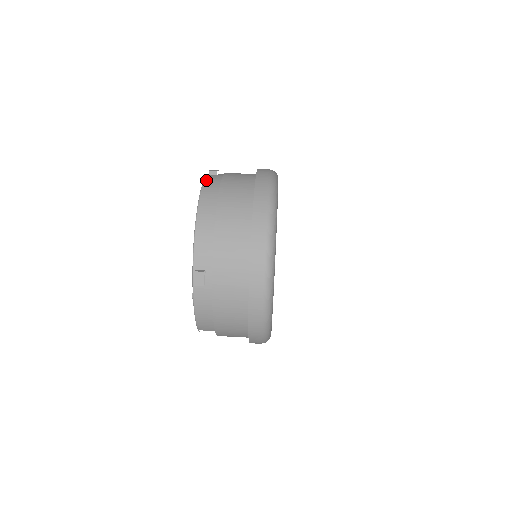
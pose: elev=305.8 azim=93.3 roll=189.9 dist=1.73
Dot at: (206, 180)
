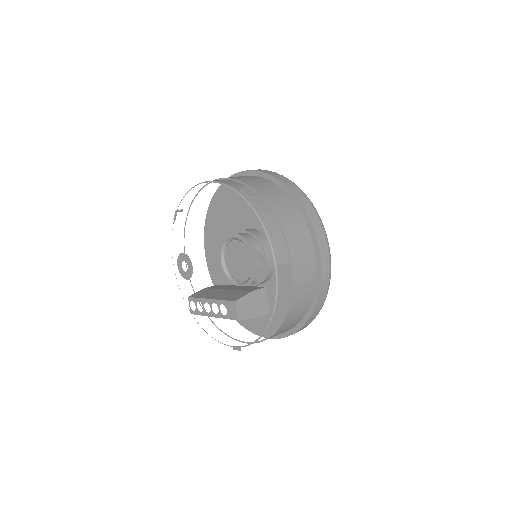
Dot at: occluded
